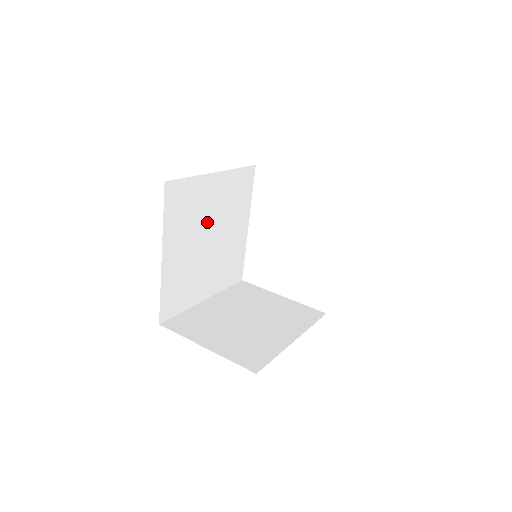
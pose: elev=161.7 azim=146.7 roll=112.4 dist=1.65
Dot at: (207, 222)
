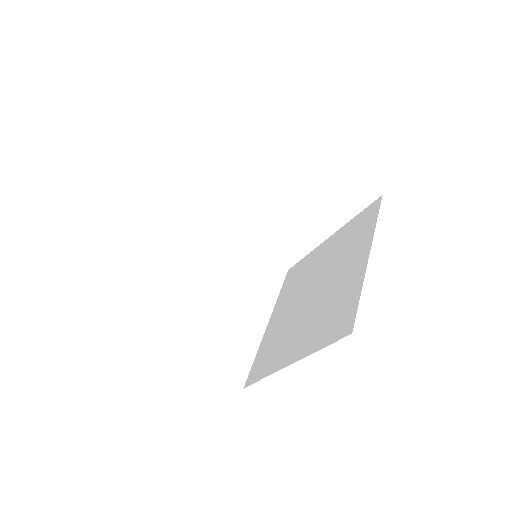
Dot at: occluded
